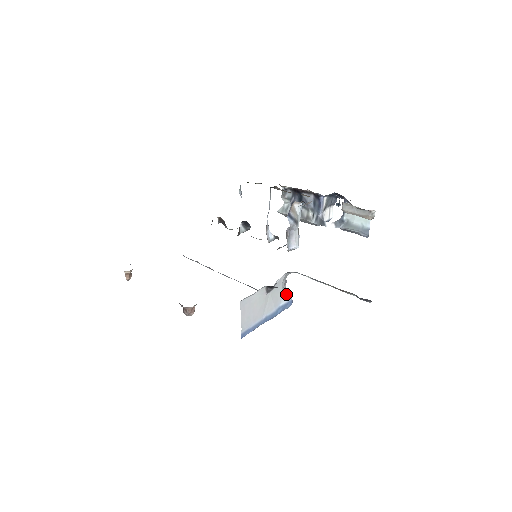
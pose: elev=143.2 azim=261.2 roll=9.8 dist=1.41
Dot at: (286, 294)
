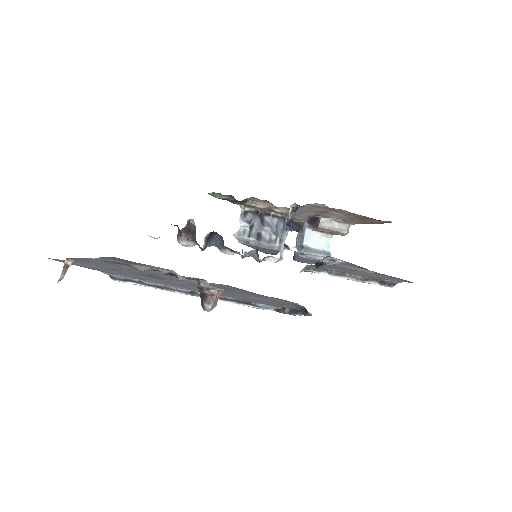
Dot at: occluded
